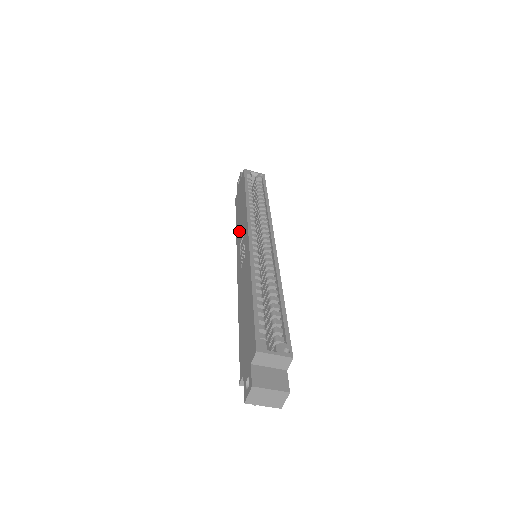
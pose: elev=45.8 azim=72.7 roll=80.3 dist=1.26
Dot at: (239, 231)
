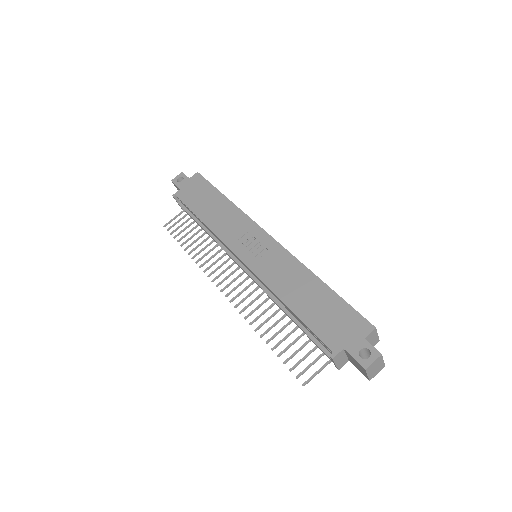
Dot at: (224, 227)
